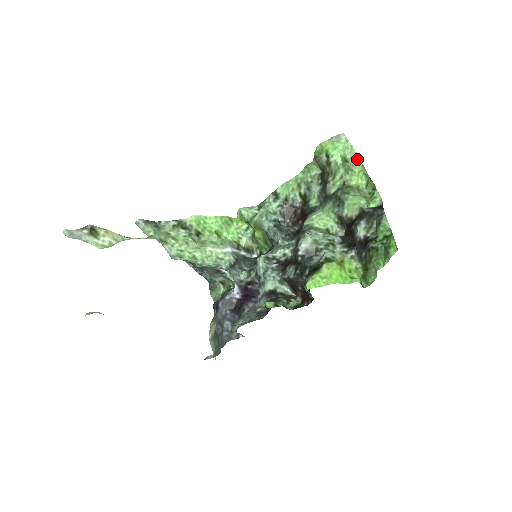
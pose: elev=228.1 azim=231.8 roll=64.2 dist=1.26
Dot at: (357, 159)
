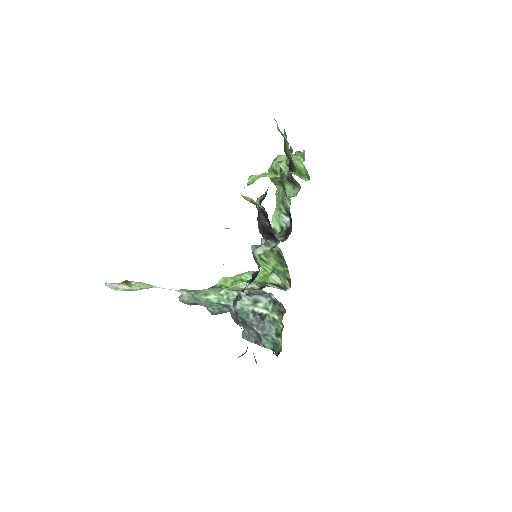
Dot at: occluded
